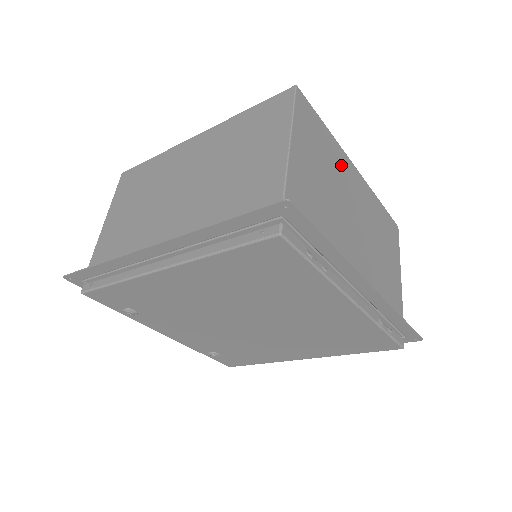
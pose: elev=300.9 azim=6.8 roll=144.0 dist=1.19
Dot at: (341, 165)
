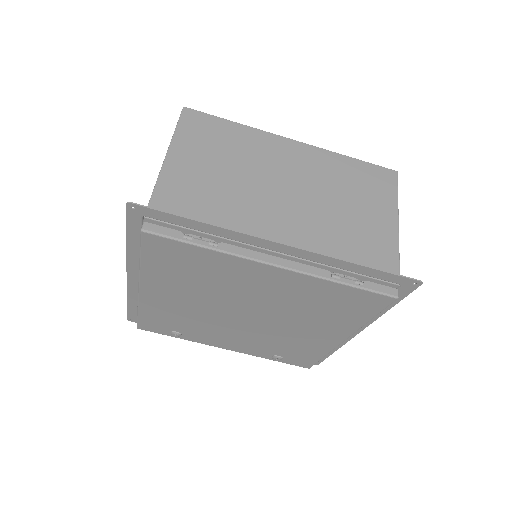
Dot at: (261, 146)
